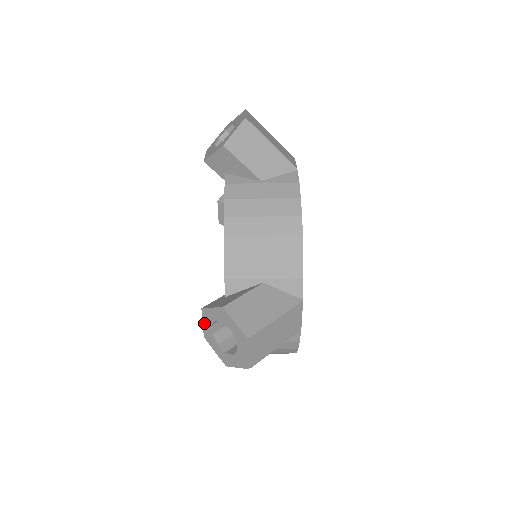
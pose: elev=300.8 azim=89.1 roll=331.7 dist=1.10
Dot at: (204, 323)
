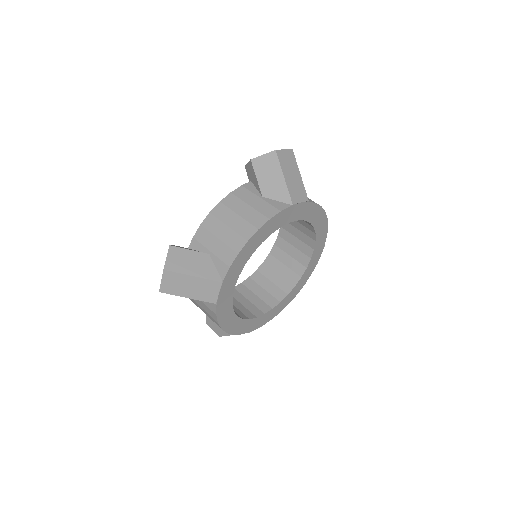
Dot at: occluded
